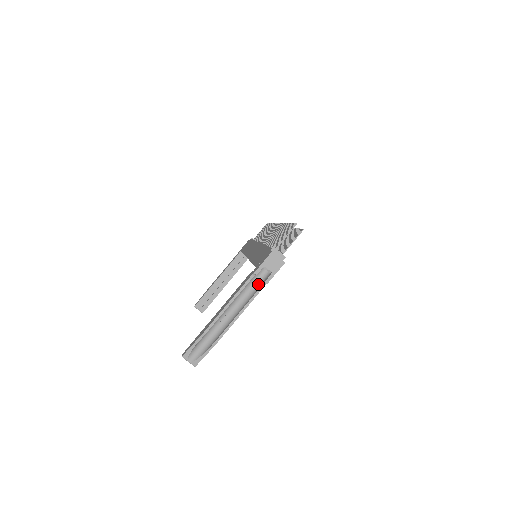
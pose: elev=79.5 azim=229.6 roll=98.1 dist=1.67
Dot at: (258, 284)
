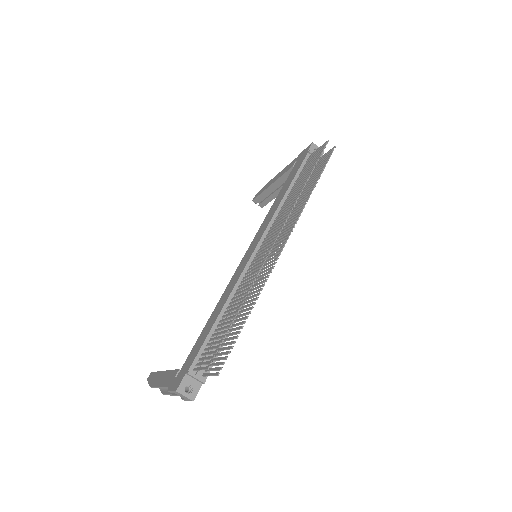
Dot at: occluded
